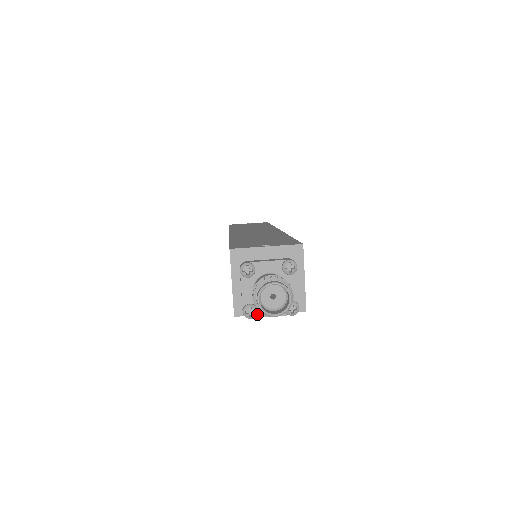
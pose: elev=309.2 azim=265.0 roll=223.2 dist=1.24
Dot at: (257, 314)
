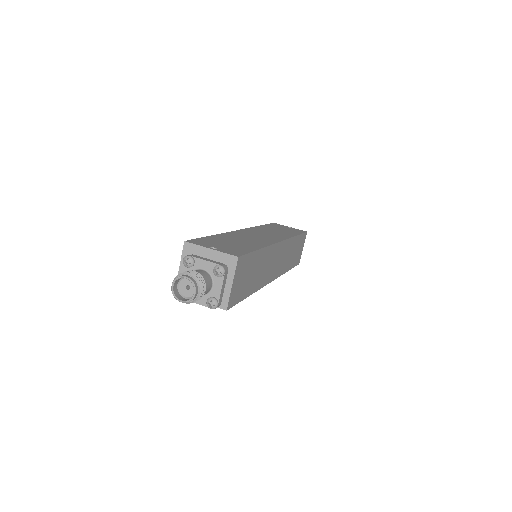
Dot at: occluded
